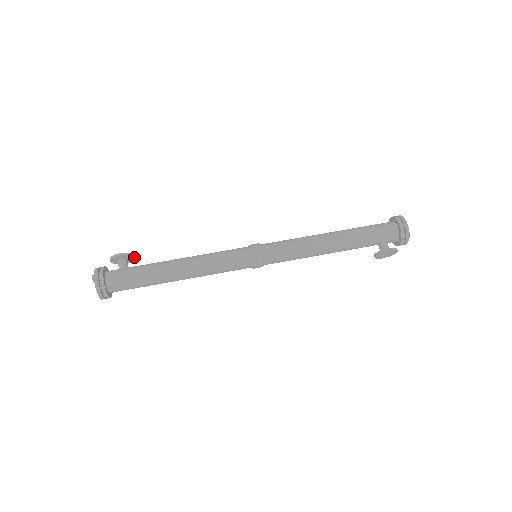
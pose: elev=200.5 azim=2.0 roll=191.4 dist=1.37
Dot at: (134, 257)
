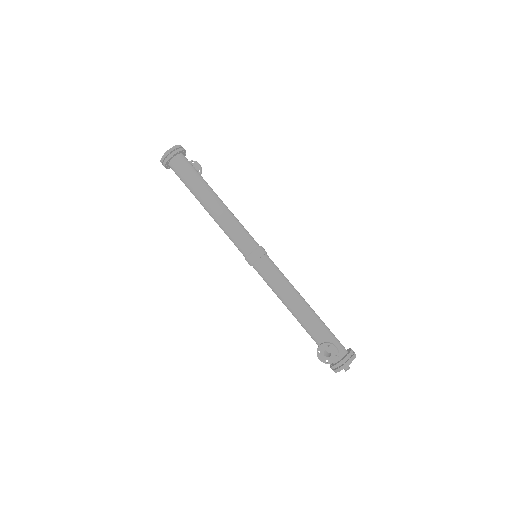
Dot at: occluded
